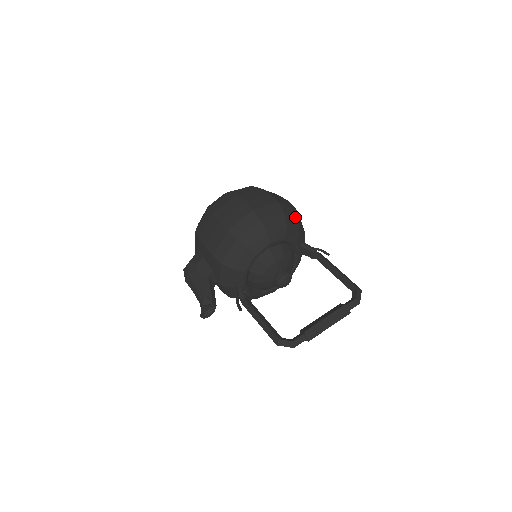
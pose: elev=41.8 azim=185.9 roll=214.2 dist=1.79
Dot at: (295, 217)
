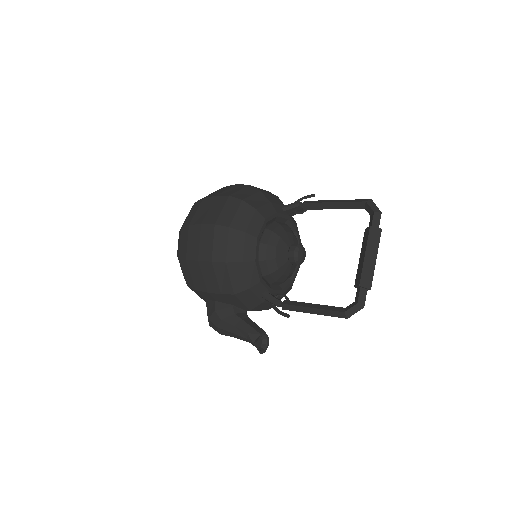
Dot at: (255, 193)
